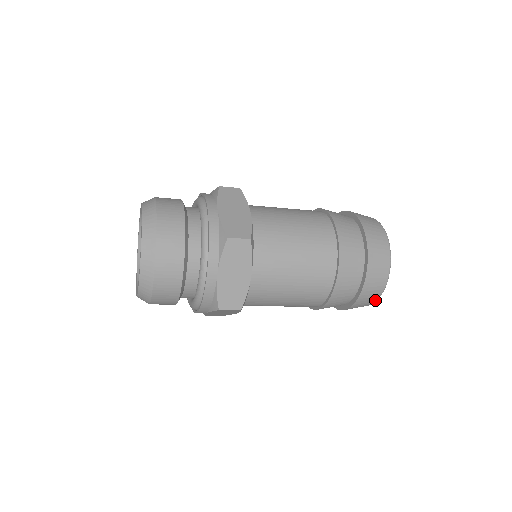
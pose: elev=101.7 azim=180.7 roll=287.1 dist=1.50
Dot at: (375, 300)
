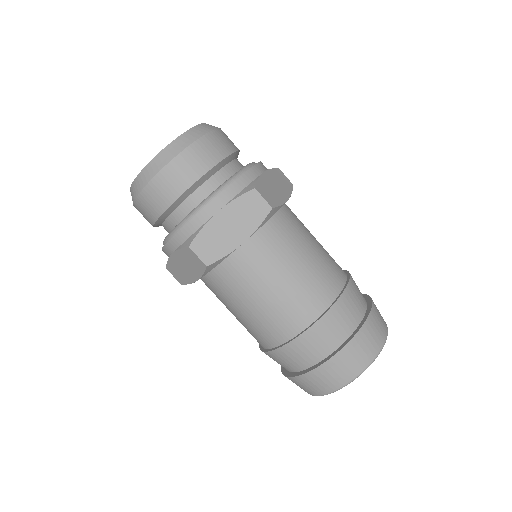
Dot at: occluded
